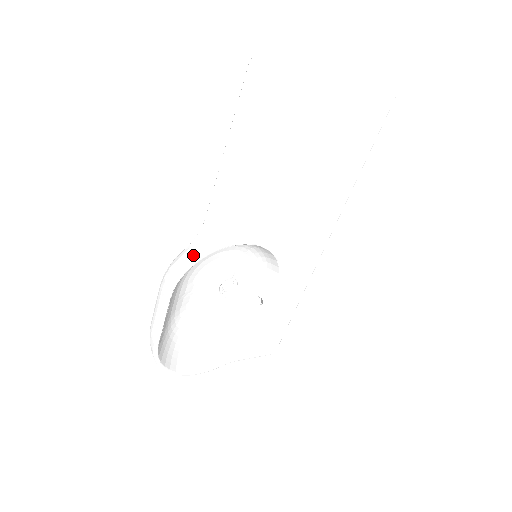
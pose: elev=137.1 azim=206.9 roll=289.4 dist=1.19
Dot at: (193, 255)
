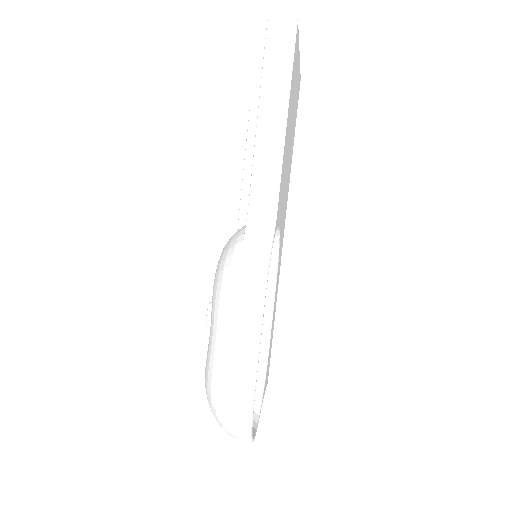
Dot at: (265, 242)
